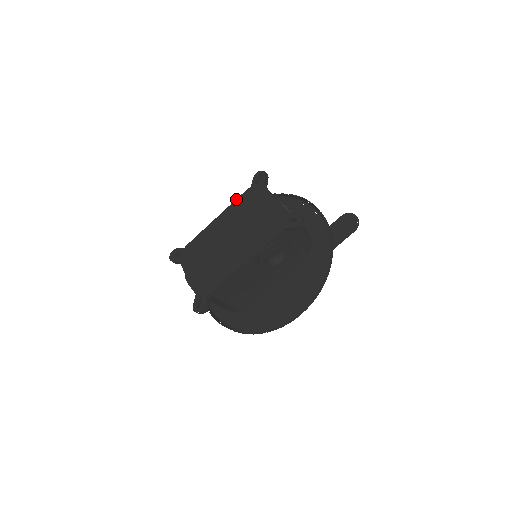
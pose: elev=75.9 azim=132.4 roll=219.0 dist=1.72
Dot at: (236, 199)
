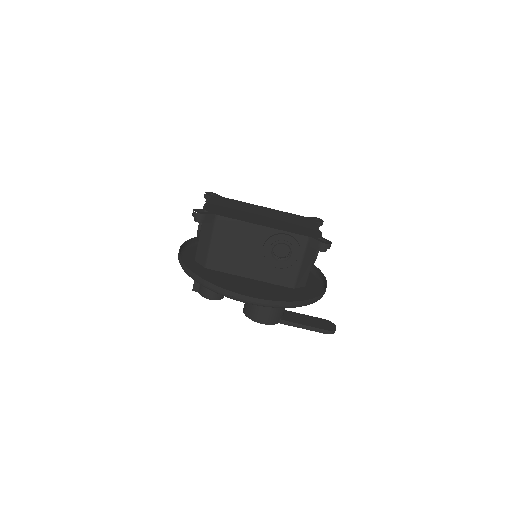
Dot at: occluded
